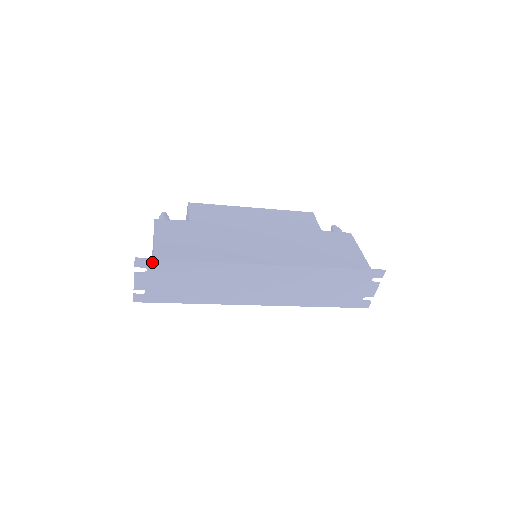
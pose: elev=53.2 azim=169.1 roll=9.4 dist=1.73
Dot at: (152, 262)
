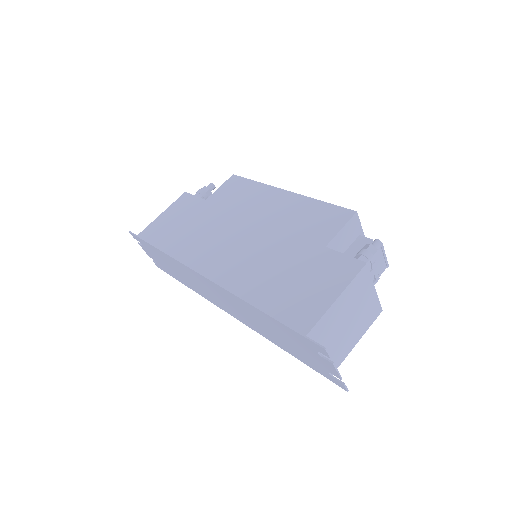
Dot at: (138, 238)
